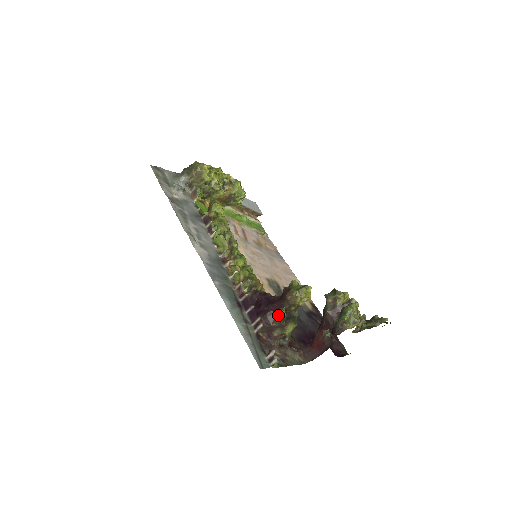
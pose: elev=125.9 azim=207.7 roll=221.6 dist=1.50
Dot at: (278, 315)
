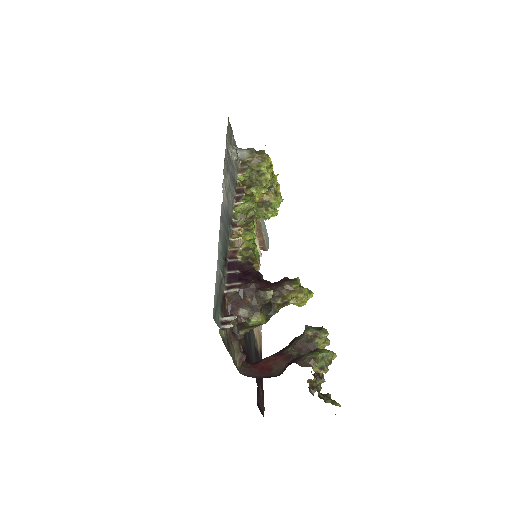
Dot at: (263, 292)
